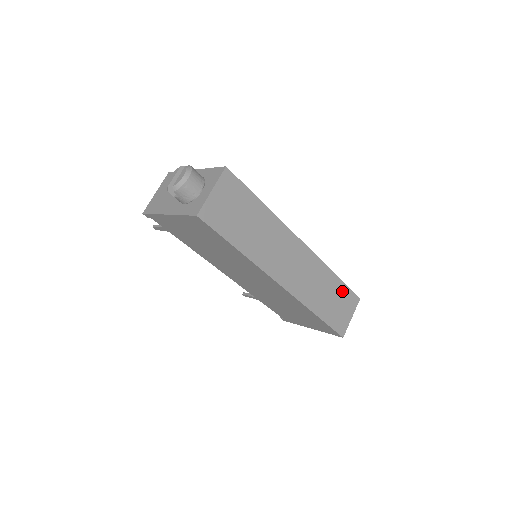
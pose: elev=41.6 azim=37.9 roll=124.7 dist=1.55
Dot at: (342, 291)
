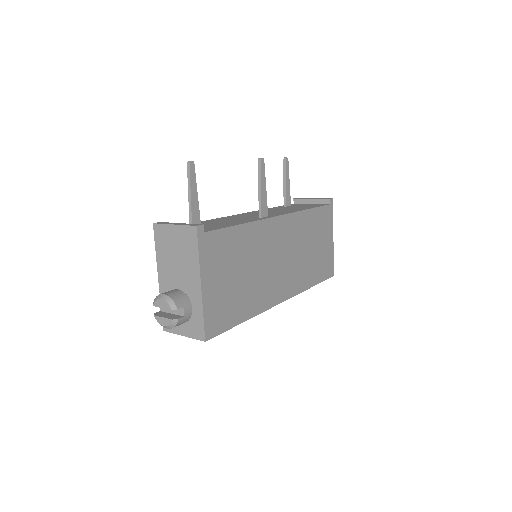
Dot at: occluded
